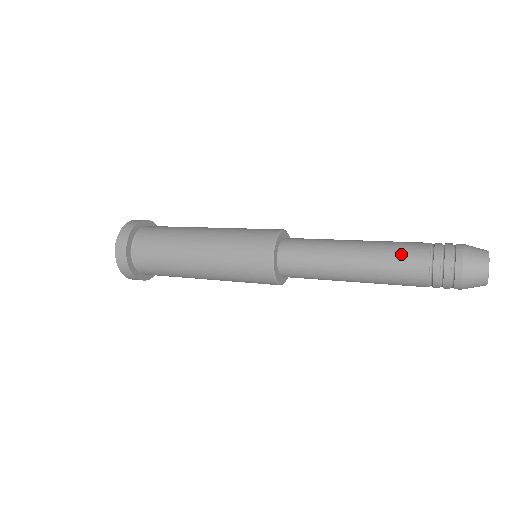
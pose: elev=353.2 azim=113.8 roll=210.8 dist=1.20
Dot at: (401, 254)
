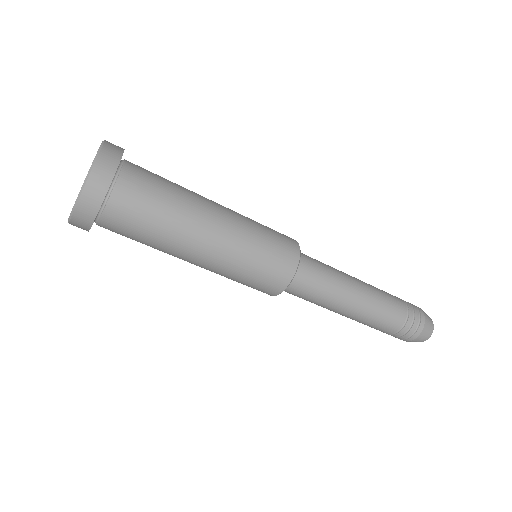
Dot at: occluded
